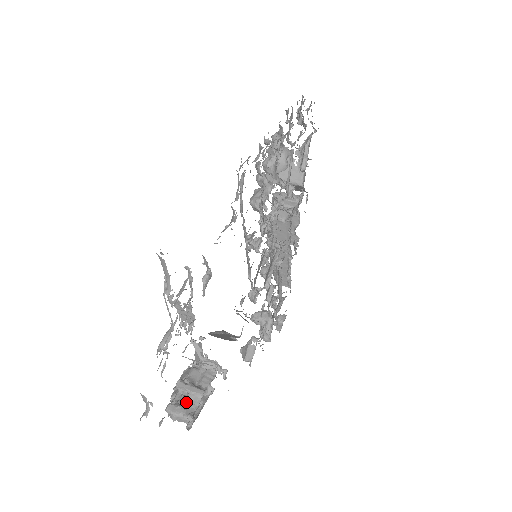
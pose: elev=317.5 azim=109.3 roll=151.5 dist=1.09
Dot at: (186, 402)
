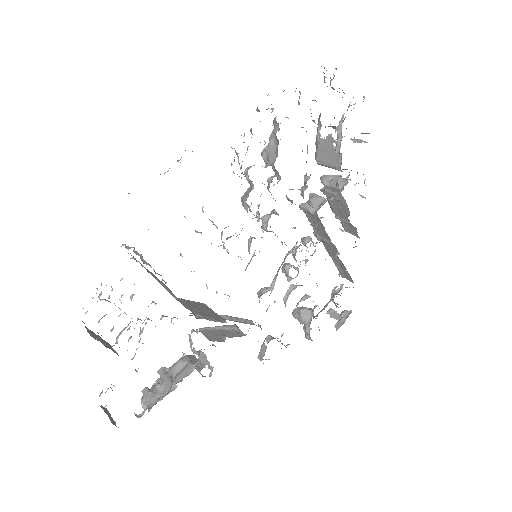
Dot at: (157, 390)
